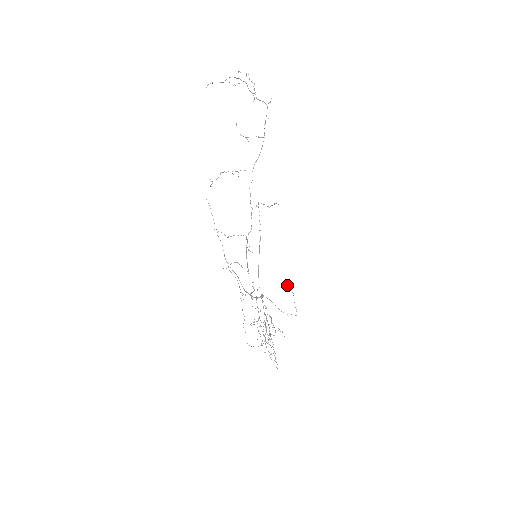
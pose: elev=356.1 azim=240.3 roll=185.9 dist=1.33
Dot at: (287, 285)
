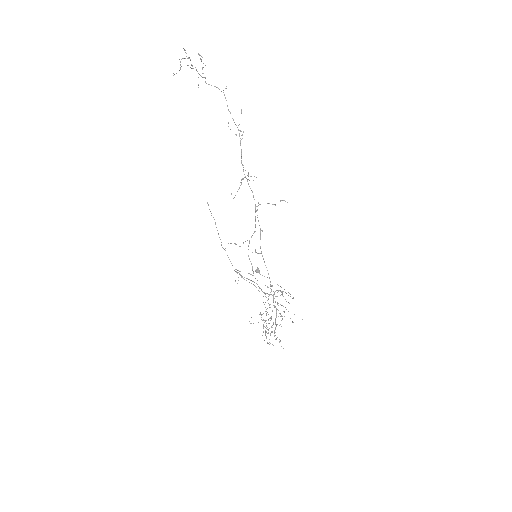
Dot at: (259, 272)
